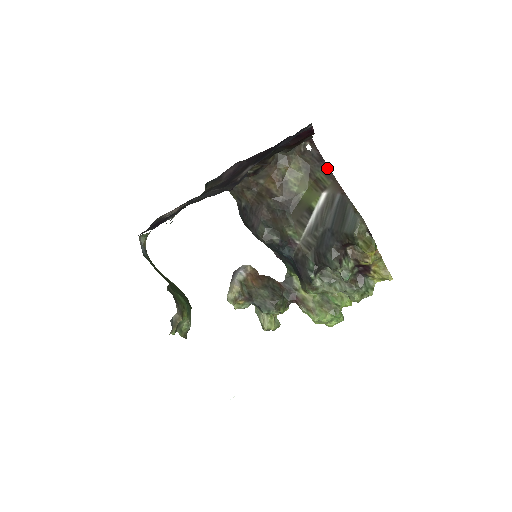
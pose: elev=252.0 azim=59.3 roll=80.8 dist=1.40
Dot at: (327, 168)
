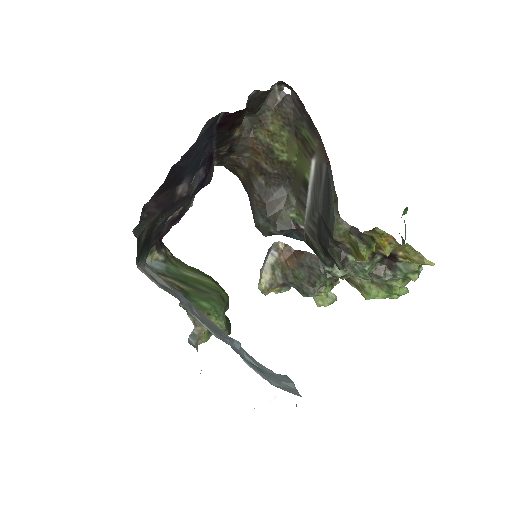
Dot at: (310, 121)
